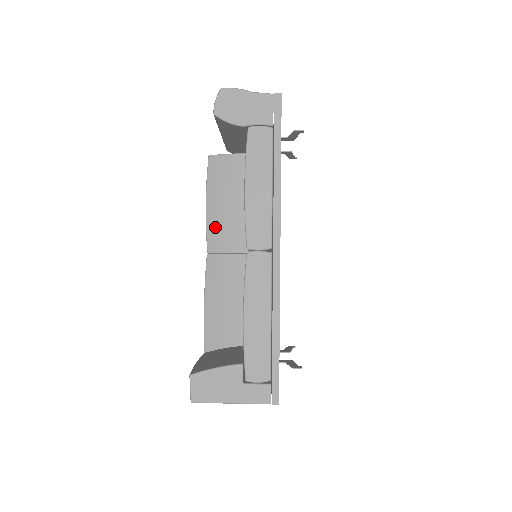
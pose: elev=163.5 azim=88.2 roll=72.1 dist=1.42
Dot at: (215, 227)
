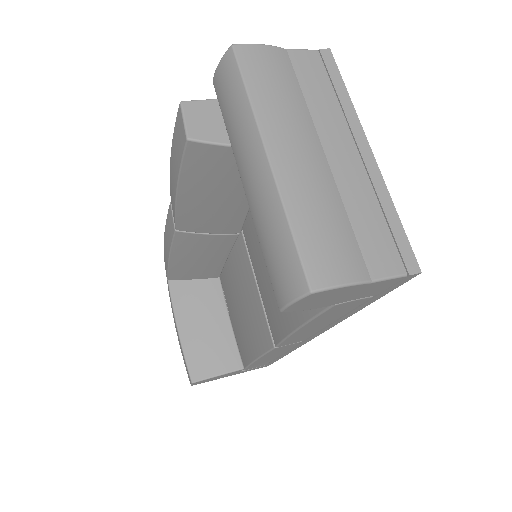
Dot at: (192, 215)
